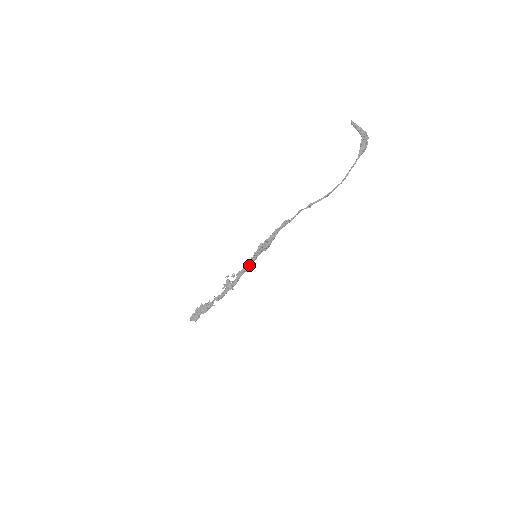
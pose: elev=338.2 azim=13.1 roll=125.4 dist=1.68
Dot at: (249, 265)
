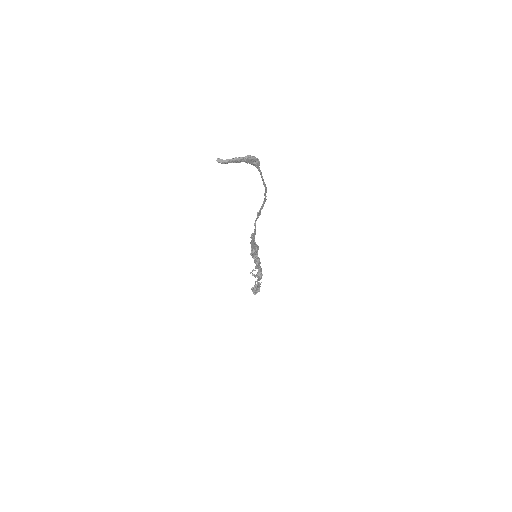
Dot at: occluded
